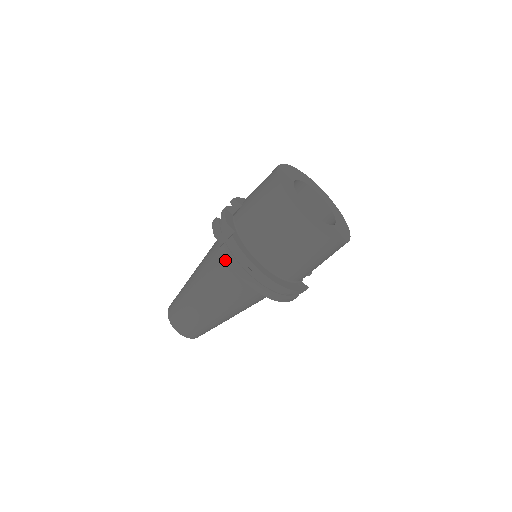
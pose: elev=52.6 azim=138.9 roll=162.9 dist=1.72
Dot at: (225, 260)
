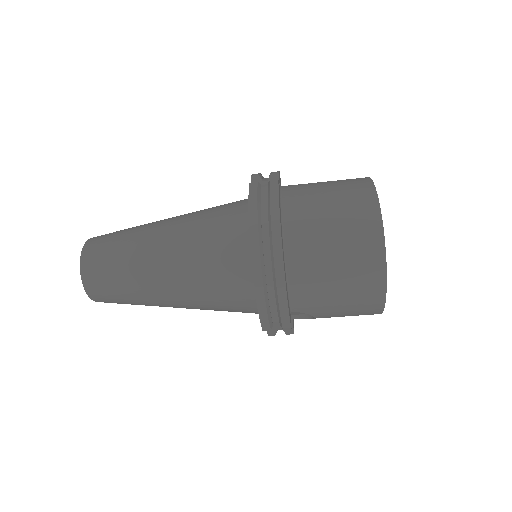
Dot at: (236, 210)
